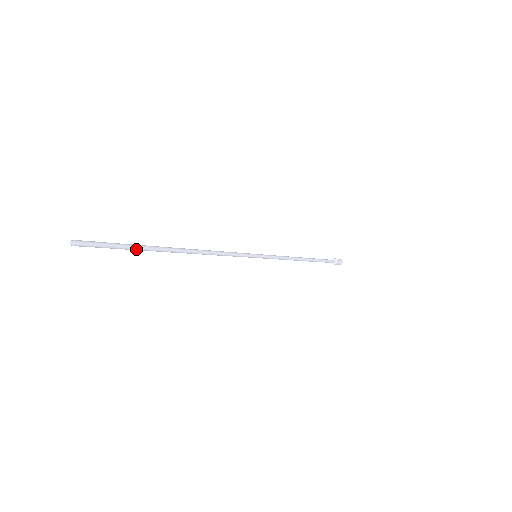
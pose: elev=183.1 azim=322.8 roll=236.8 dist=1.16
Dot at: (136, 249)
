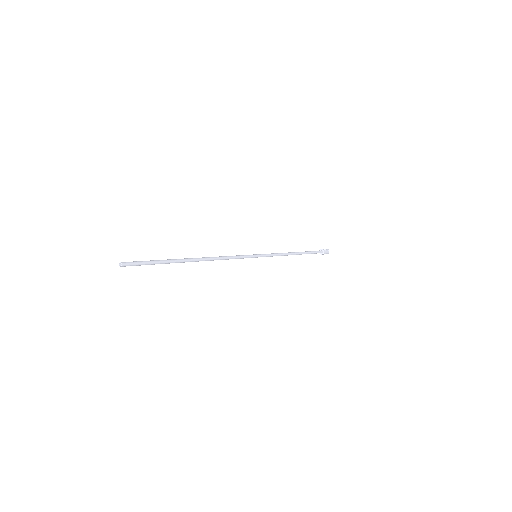
Dot at: (165, 263)
